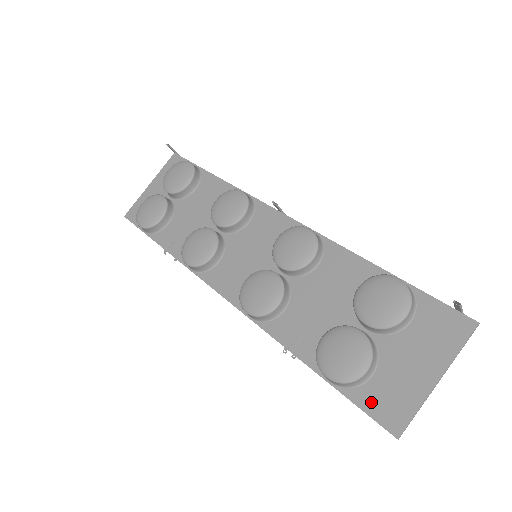
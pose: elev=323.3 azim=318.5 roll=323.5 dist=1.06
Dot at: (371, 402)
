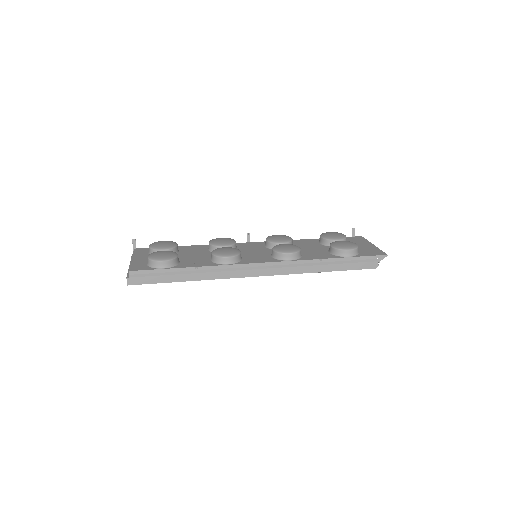
Dot at: (368, 254)
